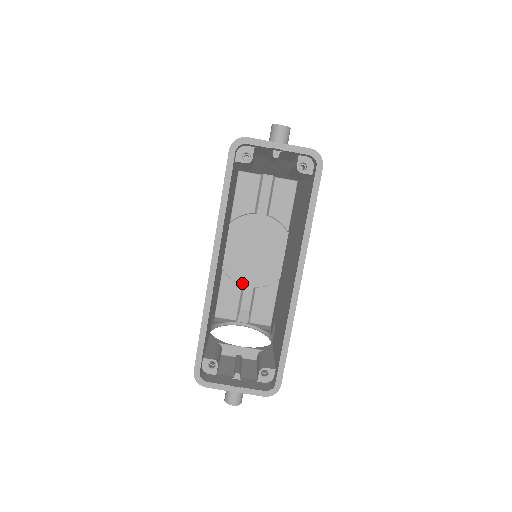
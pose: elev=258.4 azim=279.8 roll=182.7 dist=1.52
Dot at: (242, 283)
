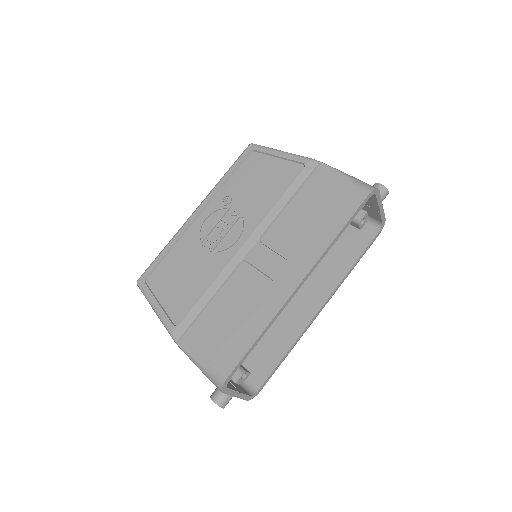
Dot at: occluded
